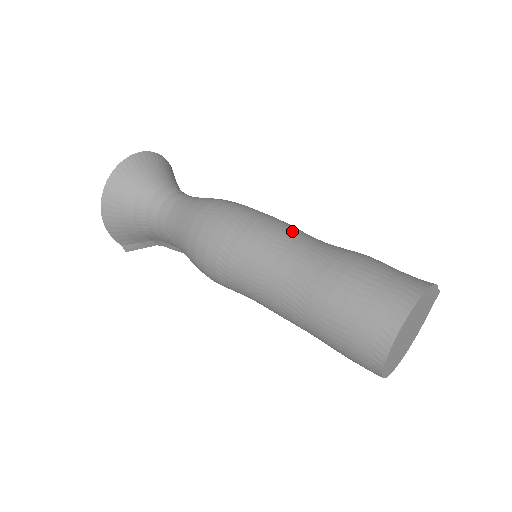
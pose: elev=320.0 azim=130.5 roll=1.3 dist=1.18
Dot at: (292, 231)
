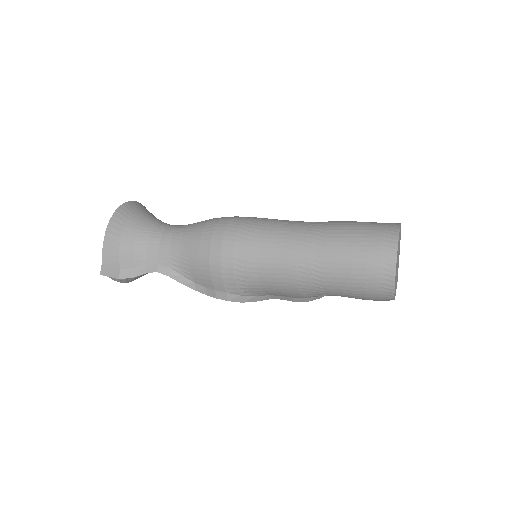
Dot at: occluded
